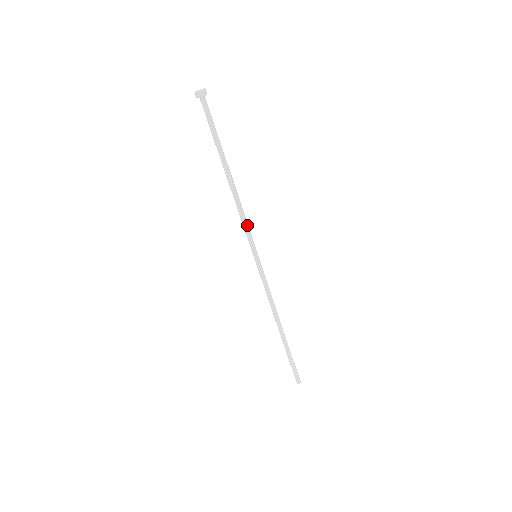
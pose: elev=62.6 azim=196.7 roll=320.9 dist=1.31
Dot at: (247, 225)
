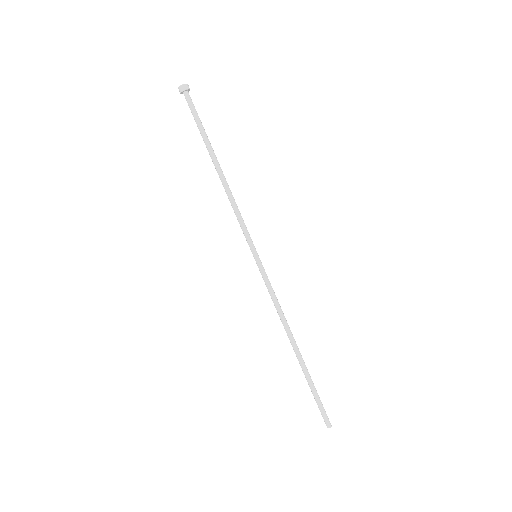
Dot at: (241, 220)
